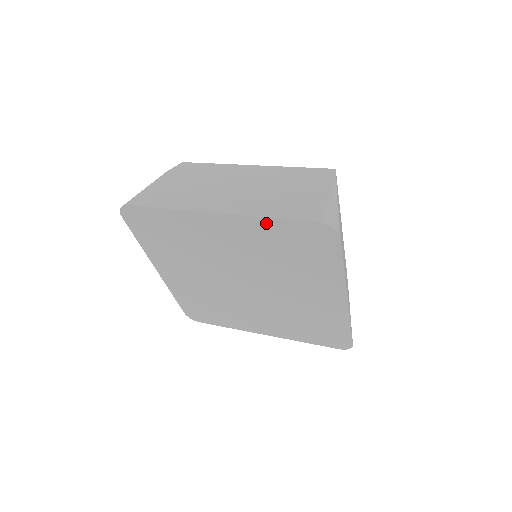
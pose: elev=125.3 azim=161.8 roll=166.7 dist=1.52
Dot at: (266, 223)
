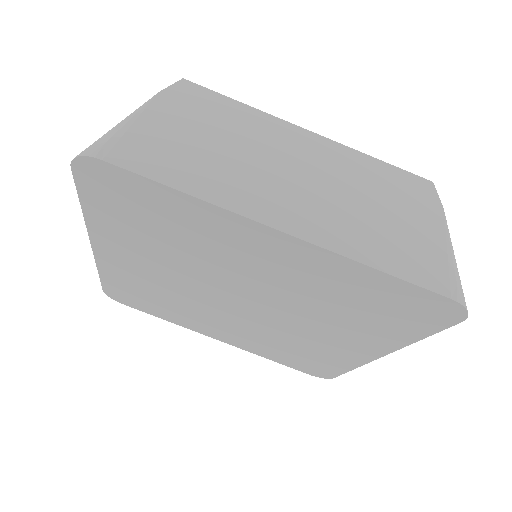
Dot at: (363, 272)
